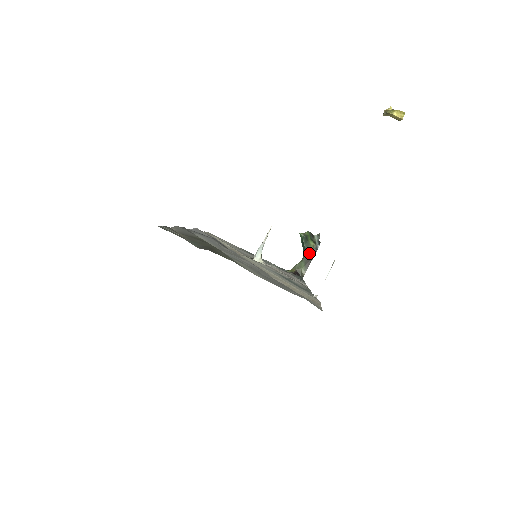
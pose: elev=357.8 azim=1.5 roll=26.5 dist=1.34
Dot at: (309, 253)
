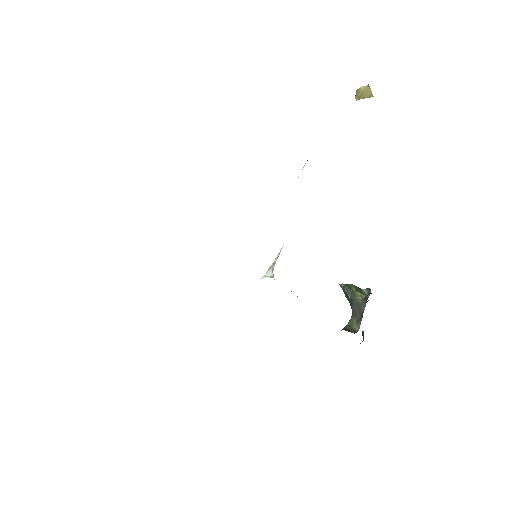
Dot at: (358, 304)
